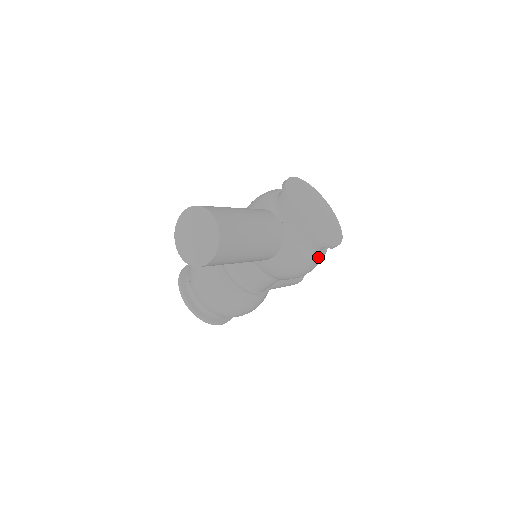
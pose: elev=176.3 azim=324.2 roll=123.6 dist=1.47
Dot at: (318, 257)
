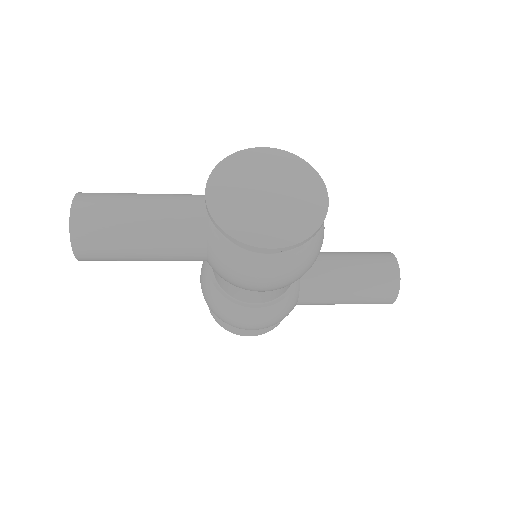
Dot at: (264, 263)
